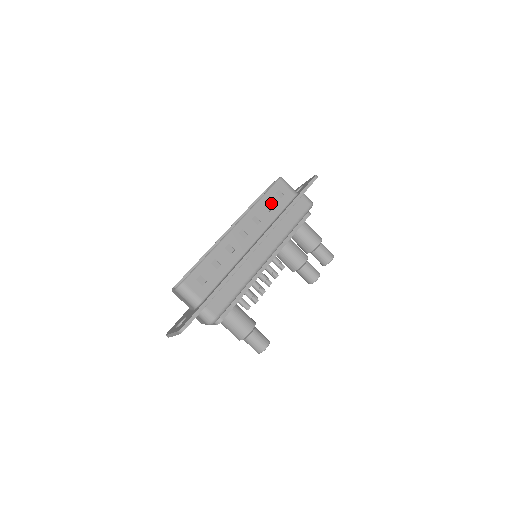
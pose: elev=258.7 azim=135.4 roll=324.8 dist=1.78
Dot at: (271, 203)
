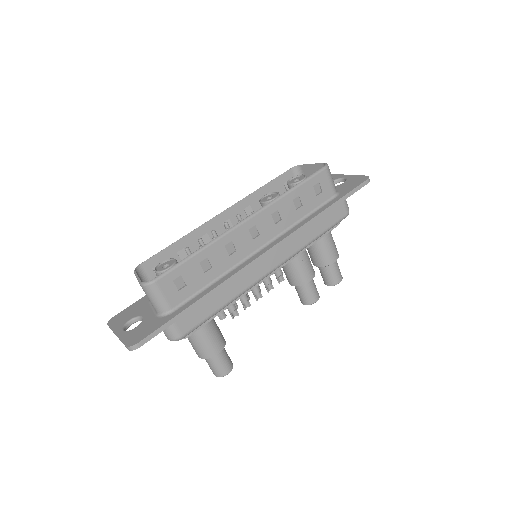
Dot at: (303, 198)
